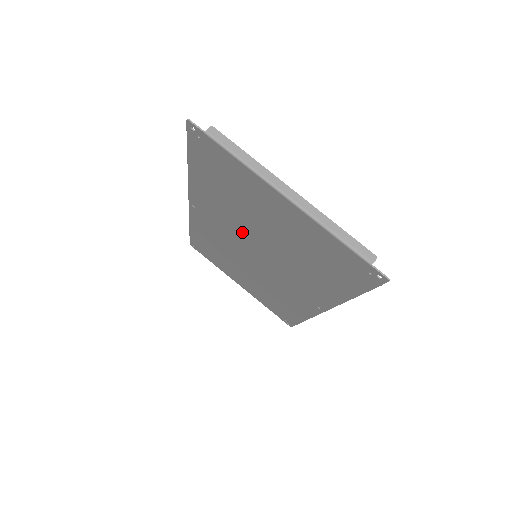
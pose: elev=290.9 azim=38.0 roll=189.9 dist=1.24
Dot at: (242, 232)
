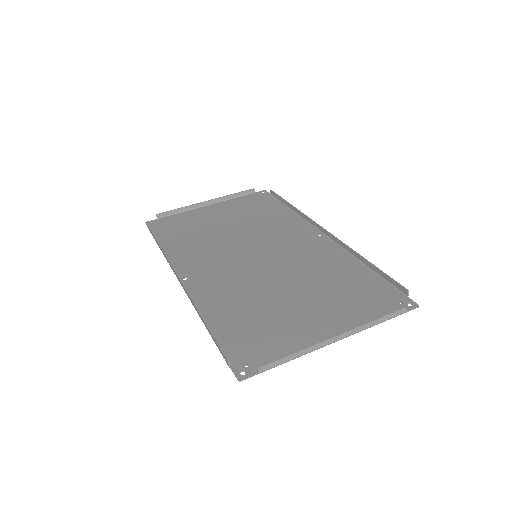
Dot at: (251, 279)
